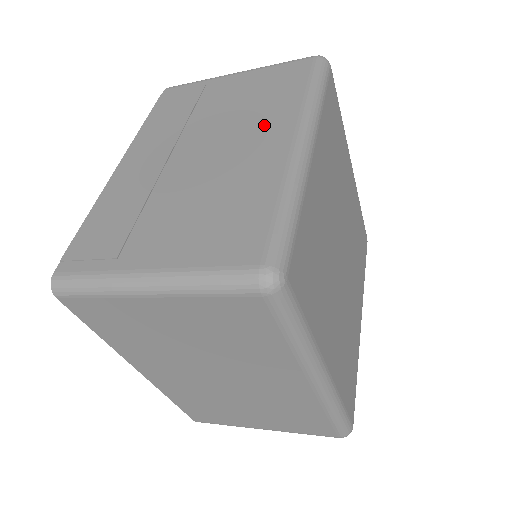
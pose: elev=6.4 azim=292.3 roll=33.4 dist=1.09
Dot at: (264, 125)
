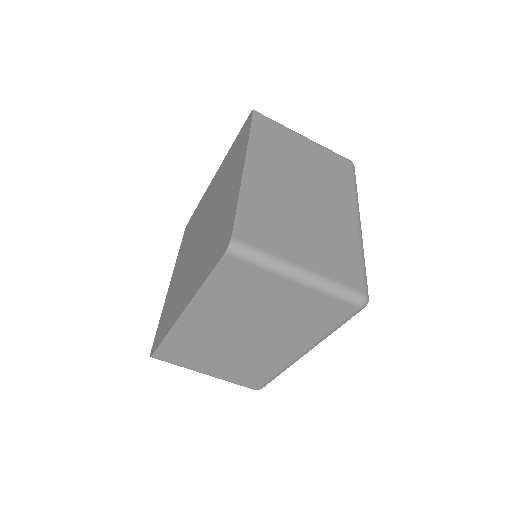
Dot at: (338, 197)
